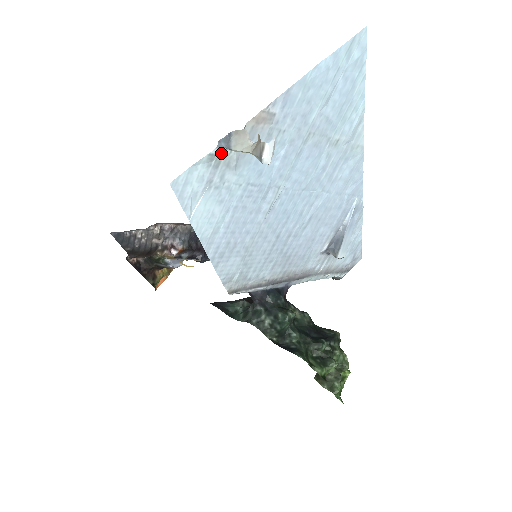
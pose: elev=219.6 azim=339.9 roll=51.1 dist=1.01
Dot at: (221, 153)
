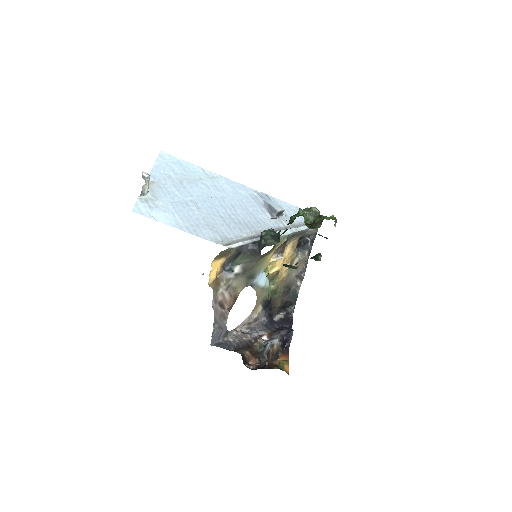
Dot at: (144, 198)
